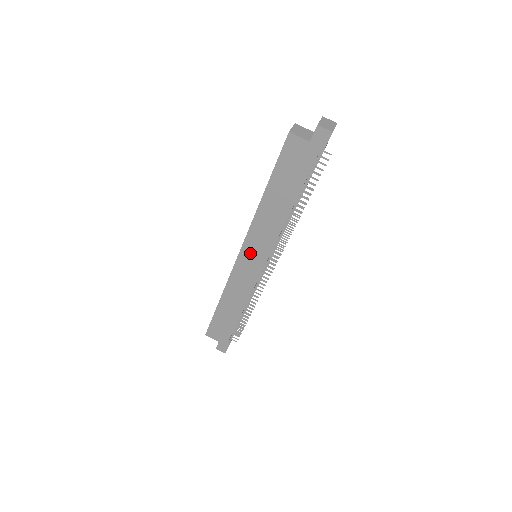
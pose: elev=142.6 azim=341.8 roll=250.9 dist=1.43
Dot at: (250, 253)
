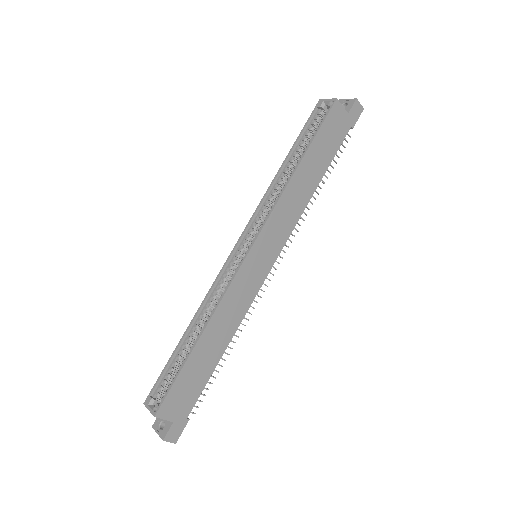
Dot at: (264, 246)
